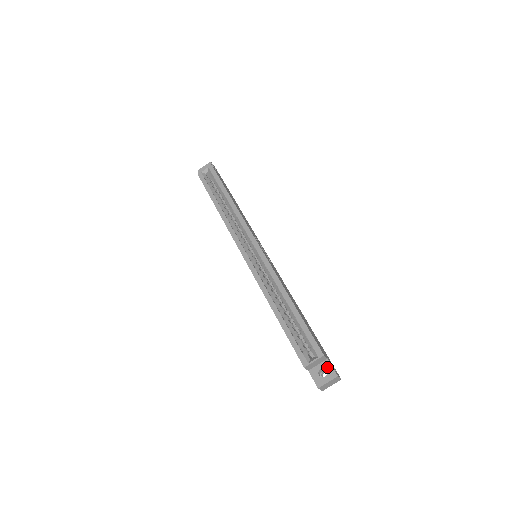
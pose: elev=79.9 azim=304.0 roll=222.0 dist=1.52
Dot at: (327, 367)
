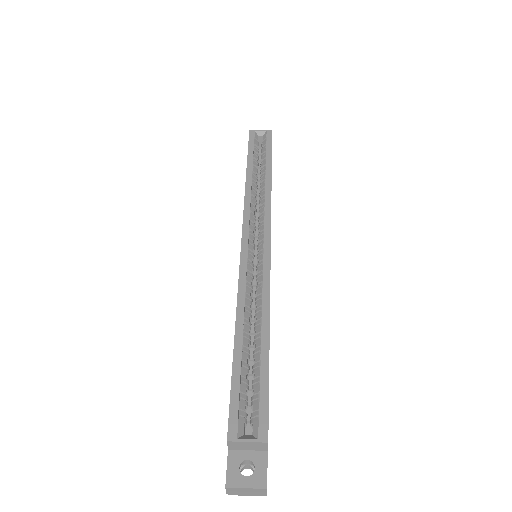
Dot at: (259, 463)
